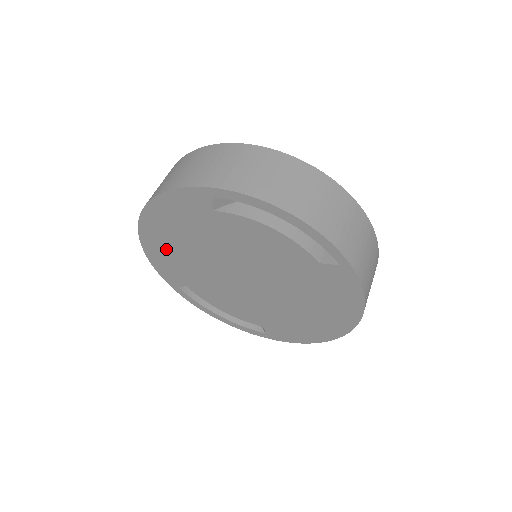
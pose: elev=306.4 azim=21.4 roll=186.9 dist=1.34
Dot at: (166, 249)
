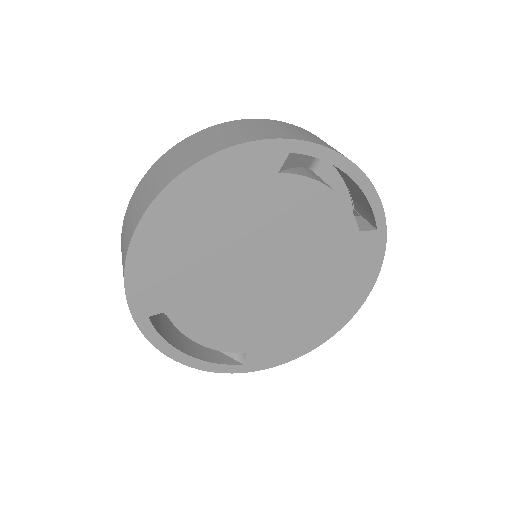
Dot at: (171, 246)
